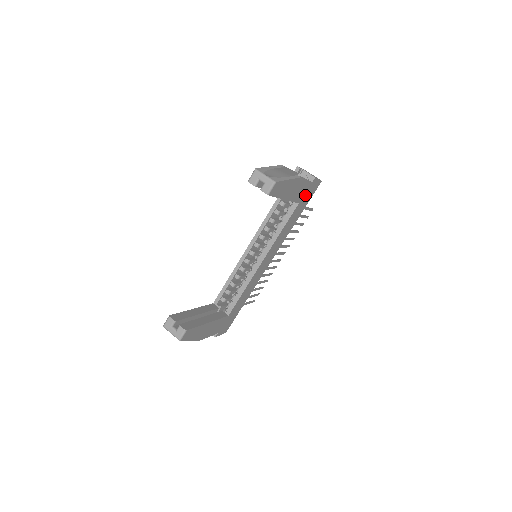
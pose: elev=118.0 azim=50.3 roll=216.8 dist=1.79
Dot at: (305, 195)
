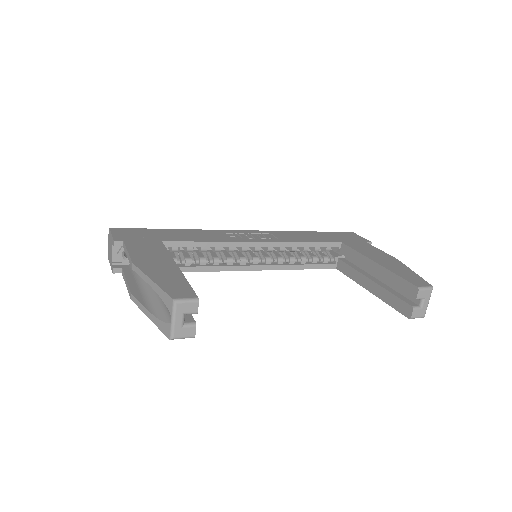
Dot at: occluded
